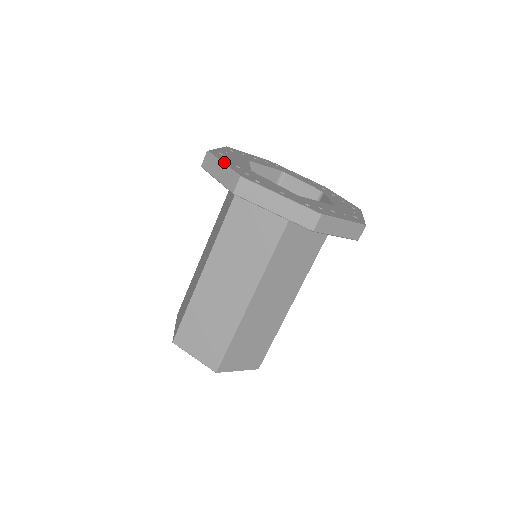
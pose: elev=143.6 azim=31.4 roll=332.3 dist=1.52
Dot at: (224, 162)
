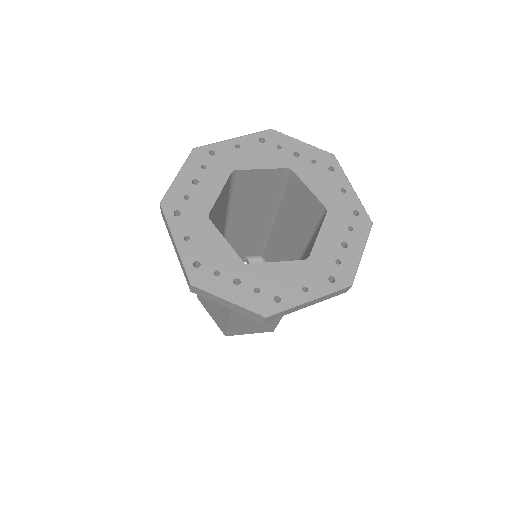
Dot at: (227, 297)
